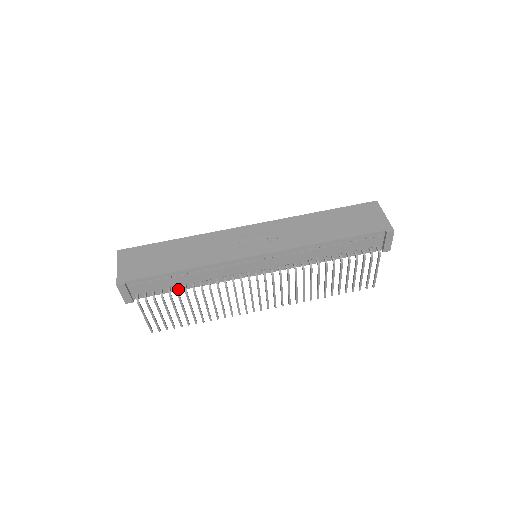
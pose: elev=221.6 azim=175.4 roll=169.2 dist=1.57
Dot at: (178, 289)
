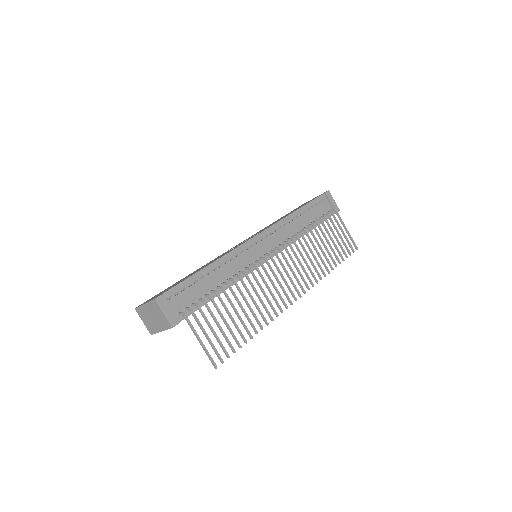
Dot at: (213, 290)
